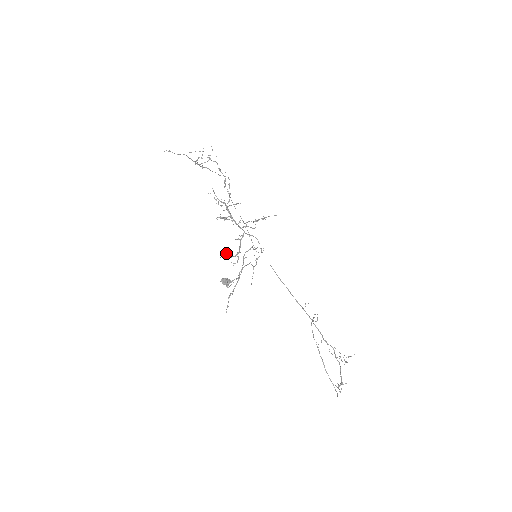
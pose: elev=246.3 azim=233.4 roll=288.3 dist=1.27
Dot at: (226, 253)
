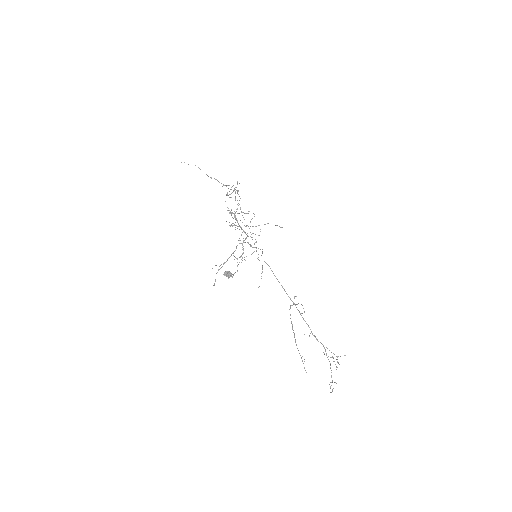
Dot at: (234, 256)
